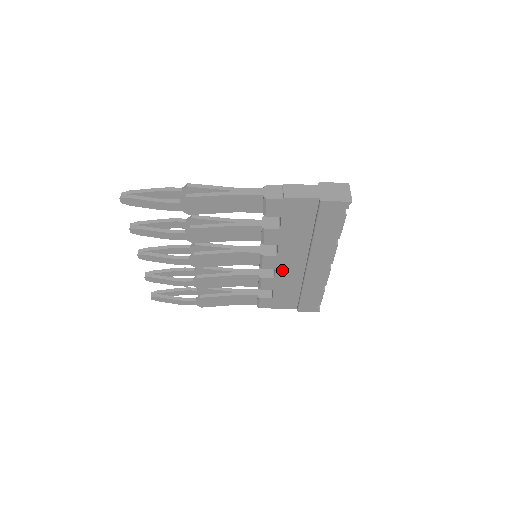
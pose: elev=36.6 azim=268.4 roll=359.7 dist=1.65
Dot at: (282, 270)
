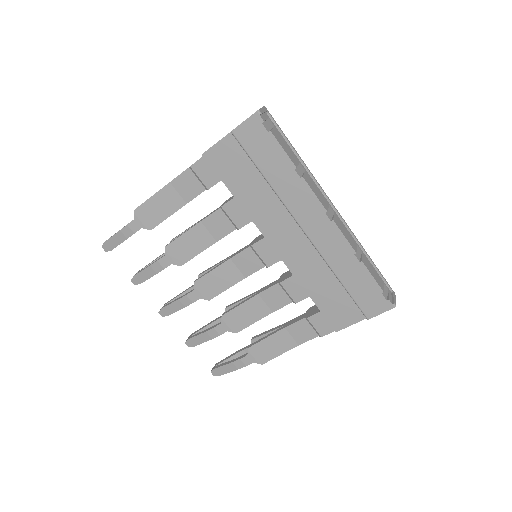
Dot at: (289, 257)
